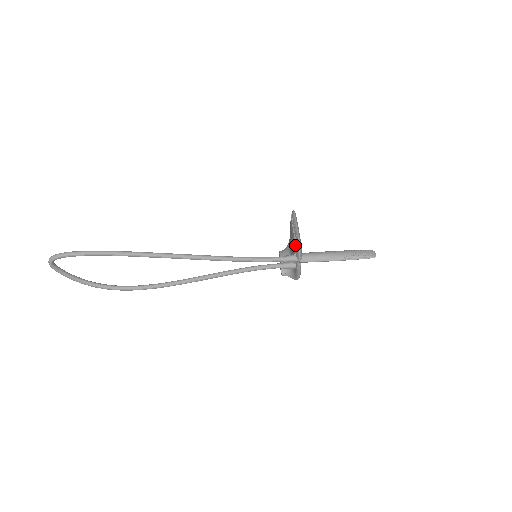
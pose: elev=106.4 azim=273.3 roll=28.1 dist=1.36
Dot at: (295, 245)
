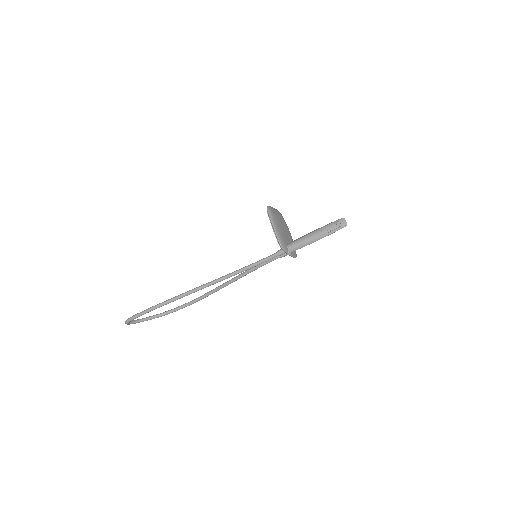
Dot at: occluded
